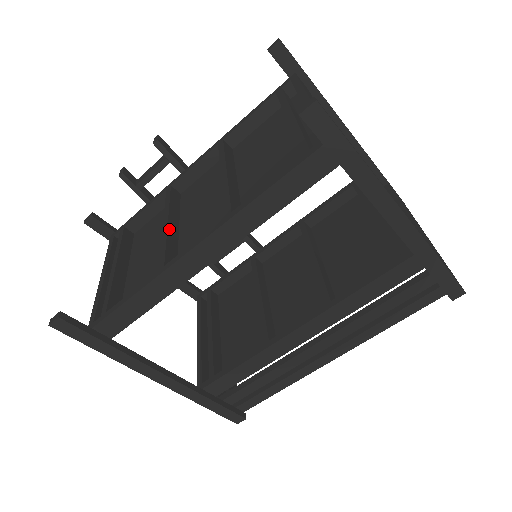
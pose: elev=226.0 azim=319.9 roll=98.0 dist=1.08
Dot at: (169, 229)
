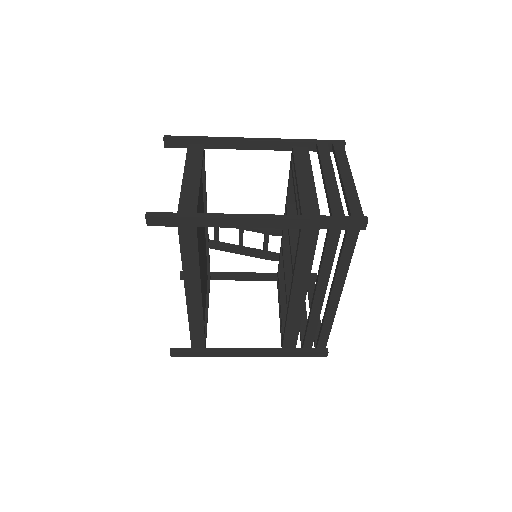
Dot at: occluded
